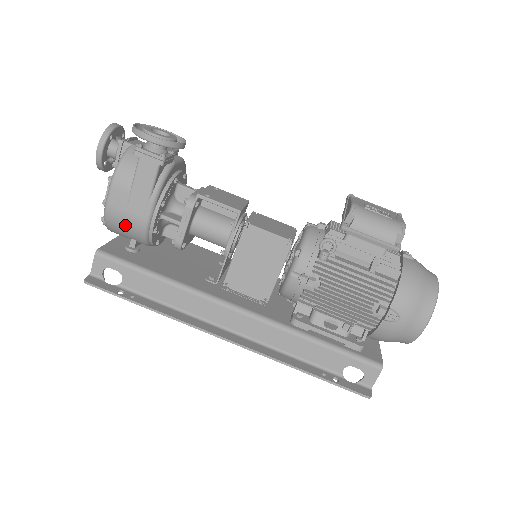
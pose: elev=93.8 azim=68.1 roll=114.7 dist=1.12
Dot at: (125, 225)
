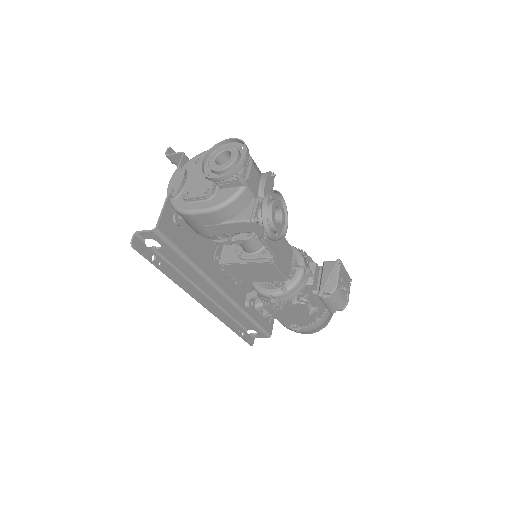
Dot at: (191, 225)
